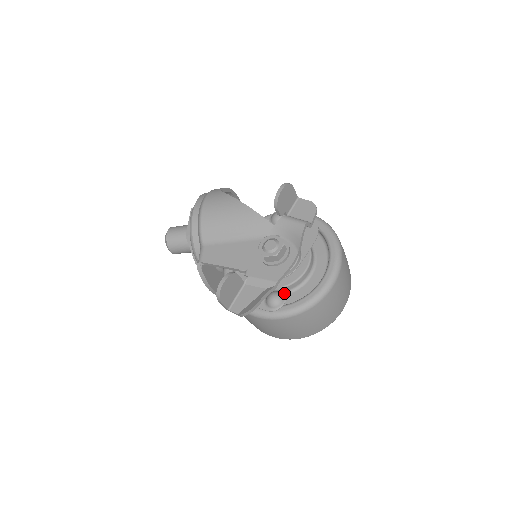
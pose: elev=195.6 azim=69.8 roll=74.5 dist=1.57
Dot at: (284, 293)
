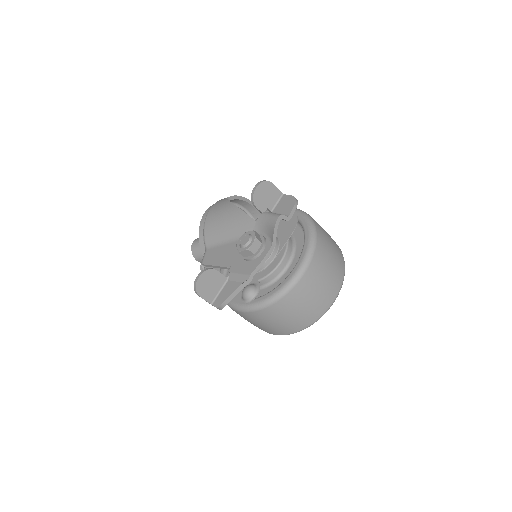
Dot at: (258, 285)
